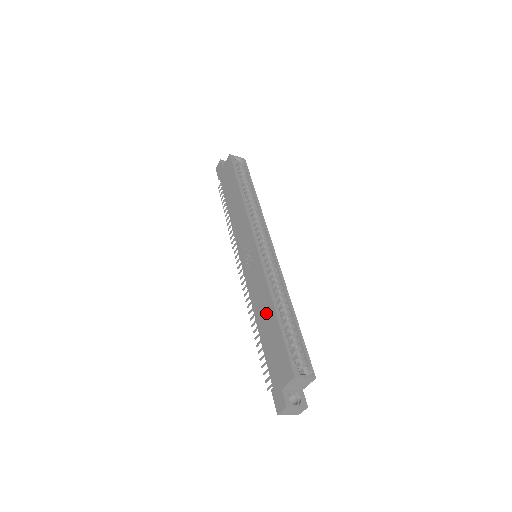
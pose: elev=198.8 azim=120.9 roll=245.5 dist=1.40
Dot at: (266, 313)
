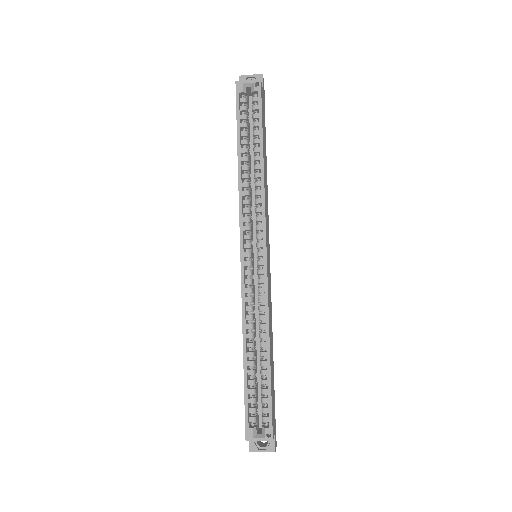
Dot at: occluded
